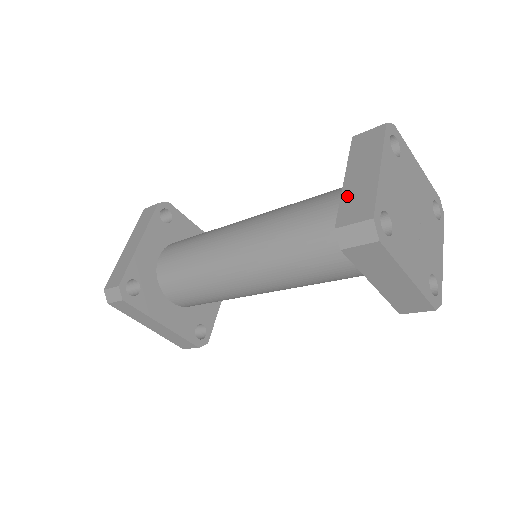
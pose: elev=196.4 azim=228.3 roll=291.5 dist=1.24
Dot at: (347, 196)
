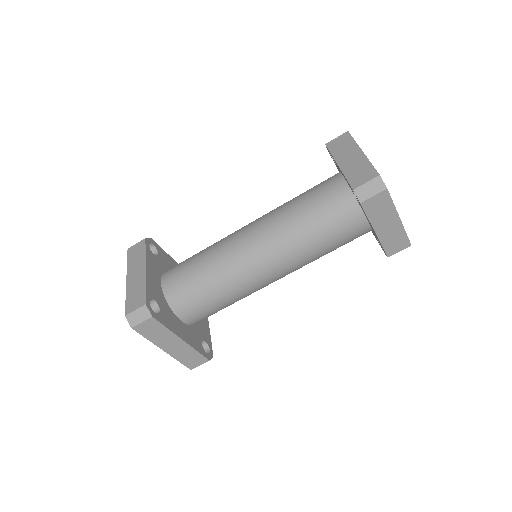
Dot at: (349, 172)
